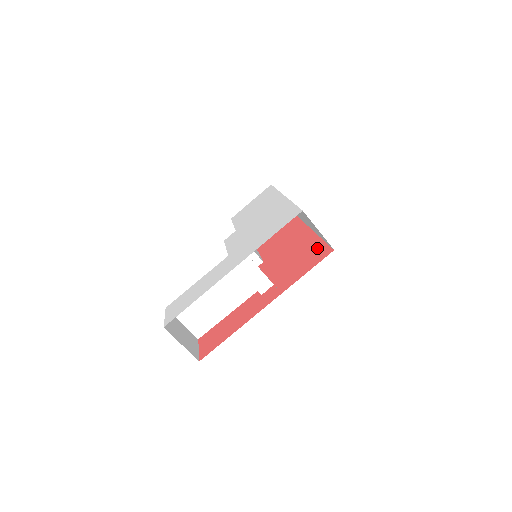
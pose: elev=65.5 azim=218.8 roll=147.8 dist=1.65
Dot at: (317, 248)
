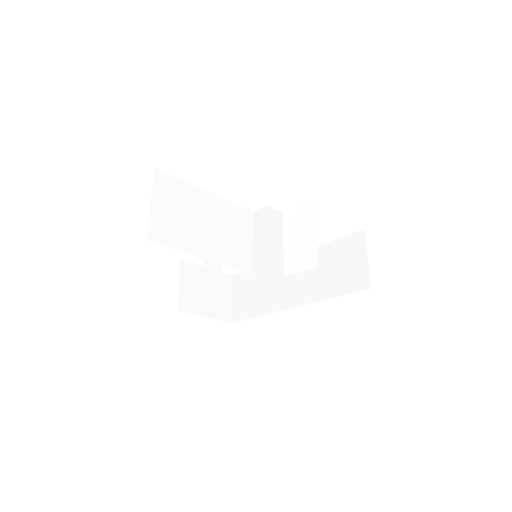
Dot at: occluded
